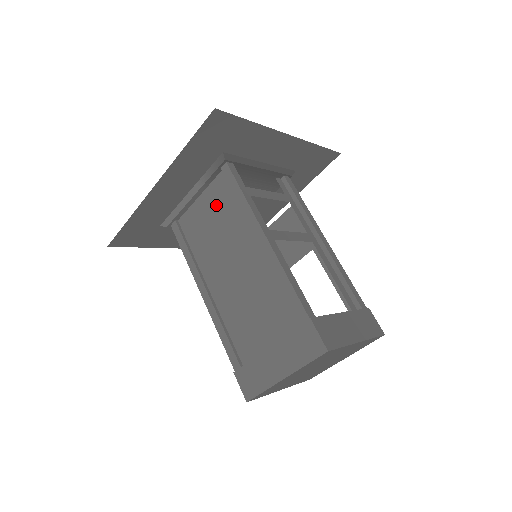
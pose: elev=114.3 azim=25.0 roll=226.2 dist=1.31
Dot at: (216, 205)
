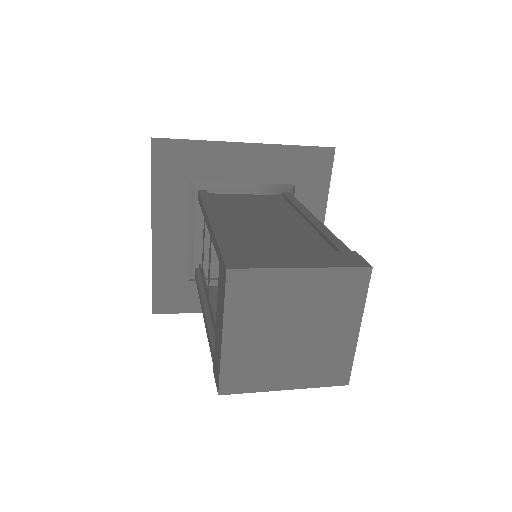
Dot at: (262, 200)
